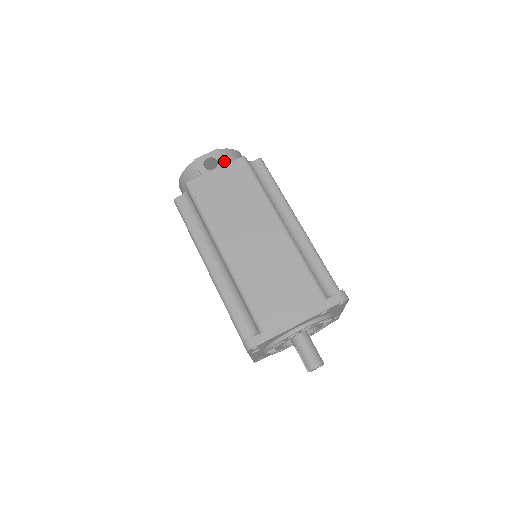
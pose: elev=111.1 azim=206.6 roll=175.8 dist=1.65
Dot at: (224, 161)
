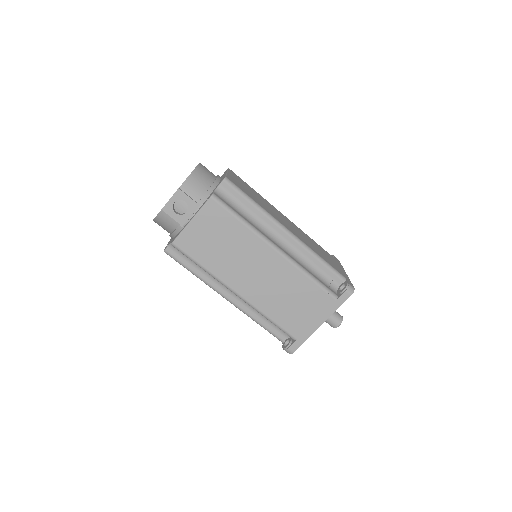
Dot at: (192, 200)
